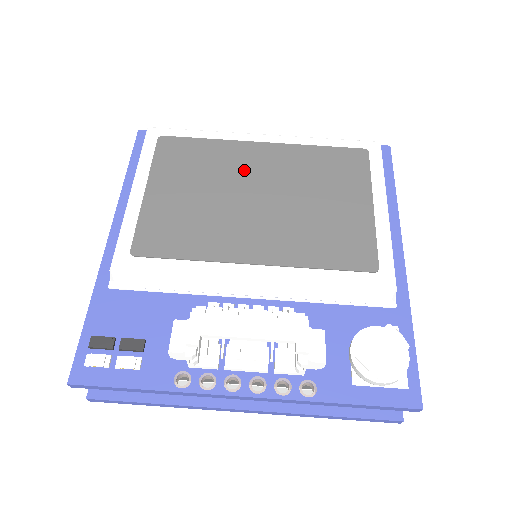
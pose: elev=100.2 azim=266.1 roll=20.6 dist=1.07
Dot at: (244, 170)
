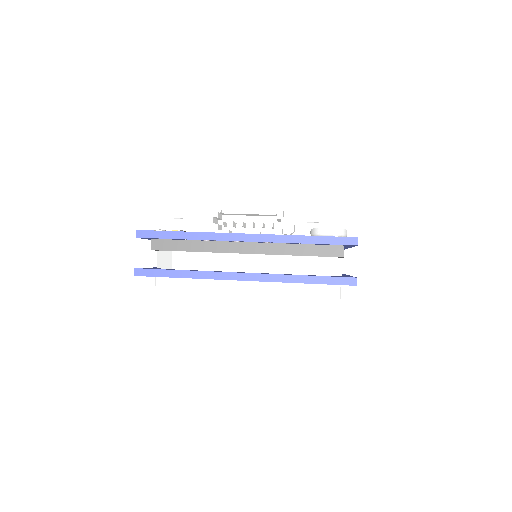
Dot at: occluded
